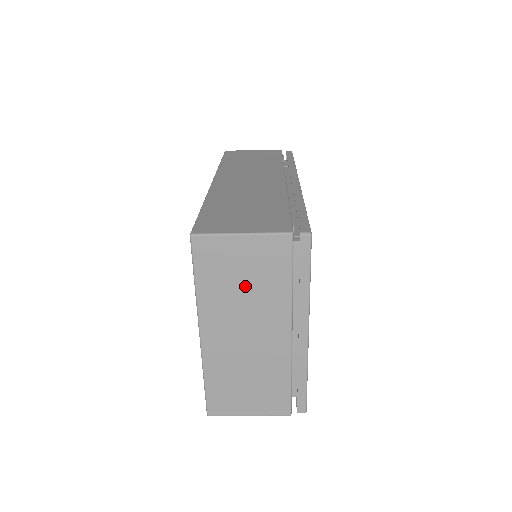
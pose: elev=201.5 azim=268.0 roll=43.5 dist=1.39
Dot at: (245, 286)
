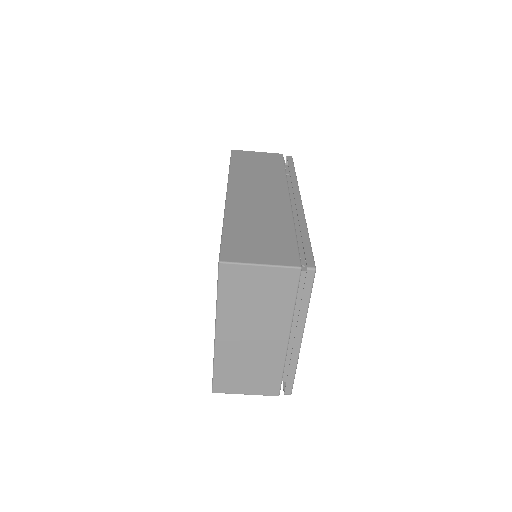
Dot at: (257, 302)
